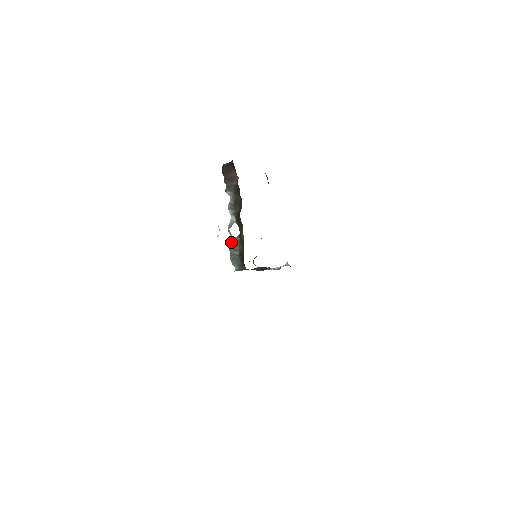
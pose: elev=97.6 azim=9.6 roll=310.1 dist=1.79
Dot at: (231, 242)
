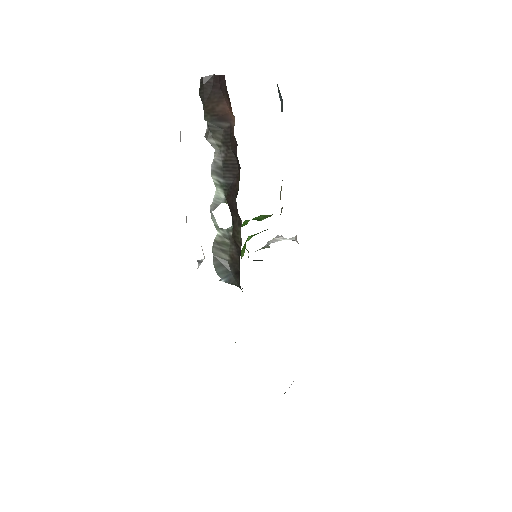
Dot at: occluded
